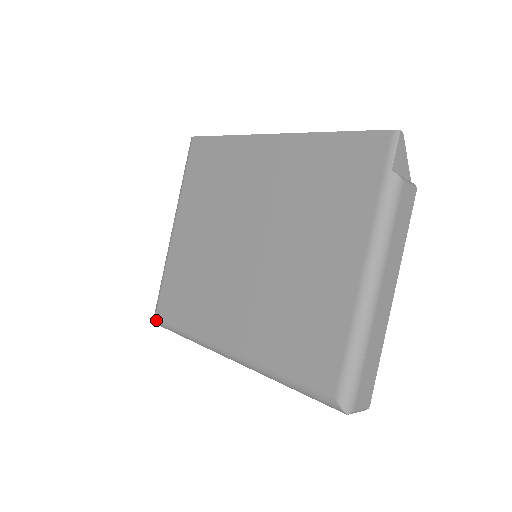
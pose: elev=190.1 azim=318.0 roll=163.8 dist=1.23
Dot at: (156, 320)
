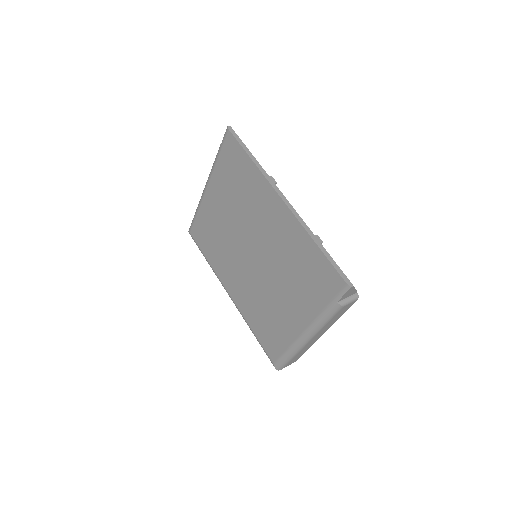
Dot at: occluded
